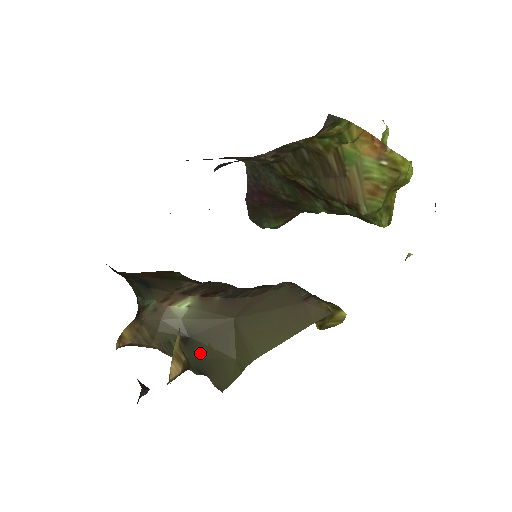
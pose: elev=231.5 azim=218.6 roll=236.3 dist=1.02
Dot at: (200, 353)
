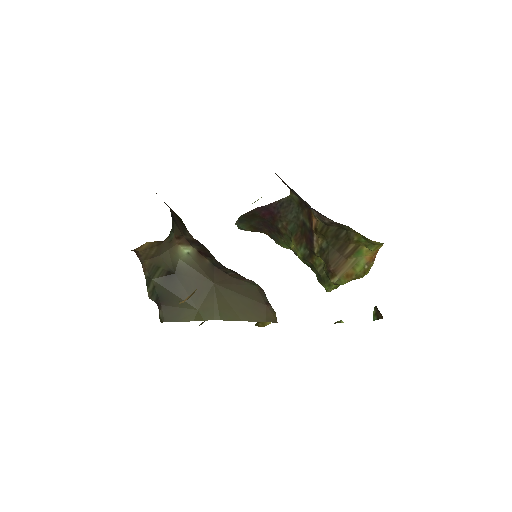
Dot at: (173, 289)
